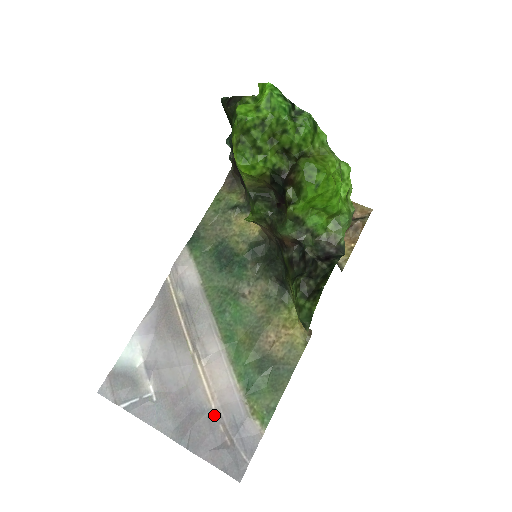
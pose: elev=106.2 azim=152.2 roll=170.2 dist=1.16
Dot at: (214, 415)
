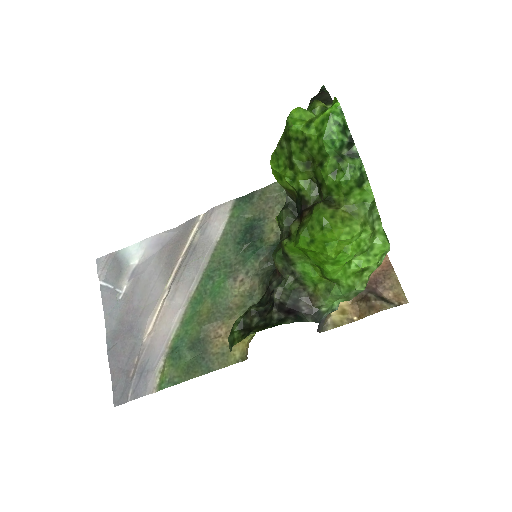
Dot at: (140, 346)
